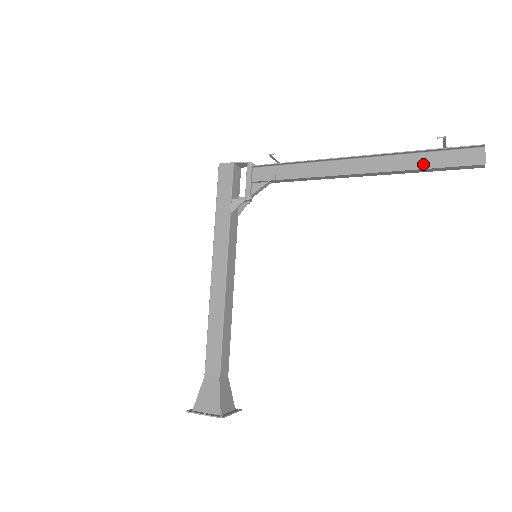
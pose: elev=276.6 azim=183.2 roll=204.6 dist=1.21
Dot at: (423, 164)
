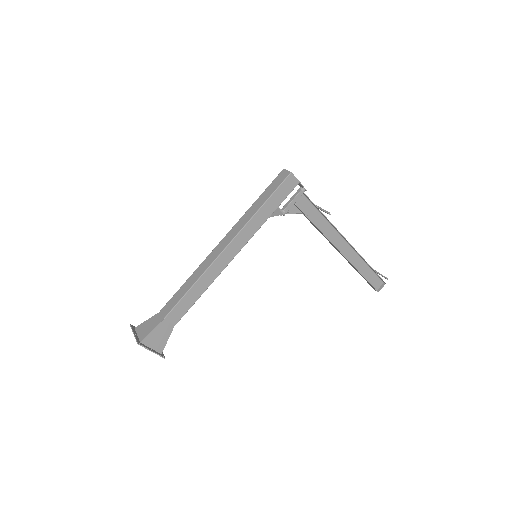
Dot at: (363, 271)
